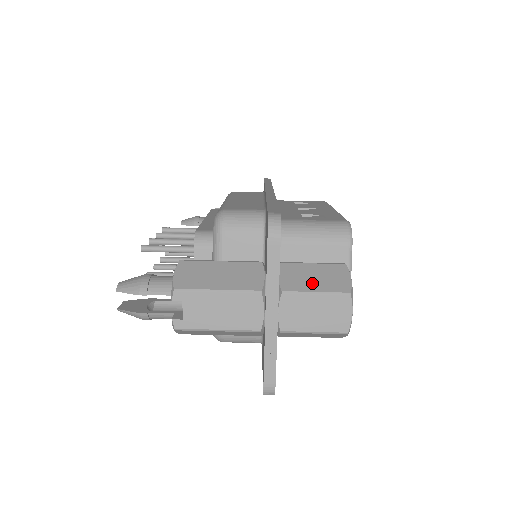
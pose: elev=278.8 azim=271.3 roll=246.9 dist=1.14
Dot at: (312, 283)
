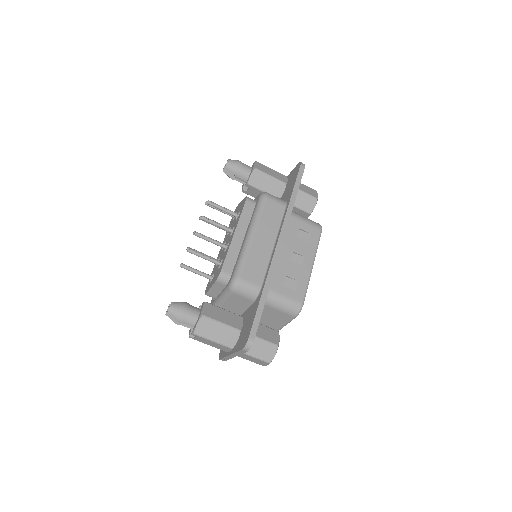
Dot at: (257, 352)
